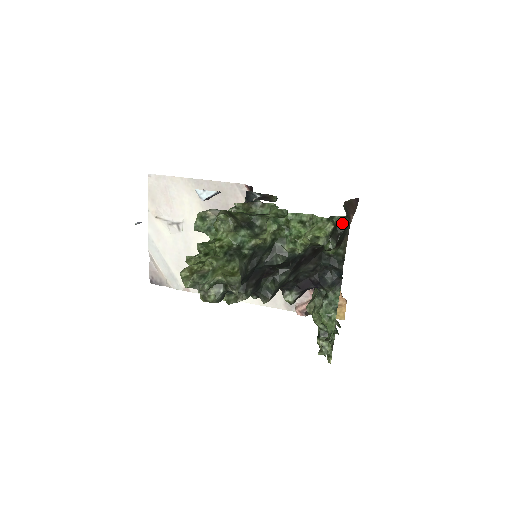
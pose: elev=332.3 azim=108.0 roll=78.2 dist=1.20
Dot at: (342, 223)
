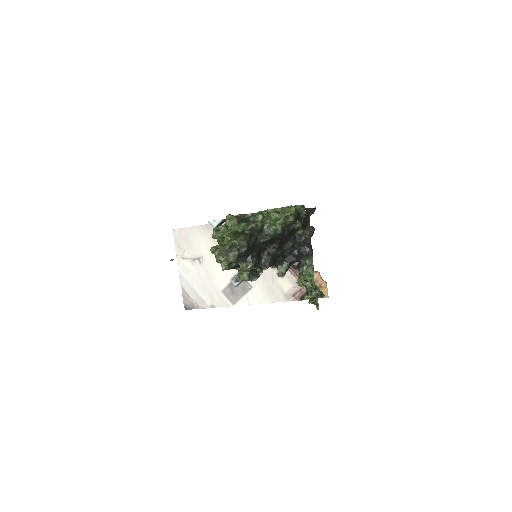
Dot at: (302, 211)
